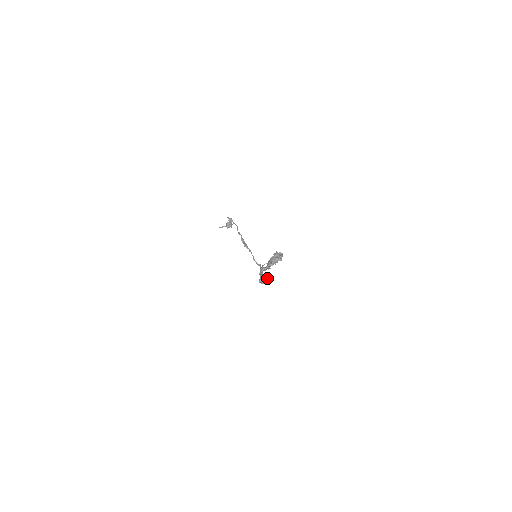
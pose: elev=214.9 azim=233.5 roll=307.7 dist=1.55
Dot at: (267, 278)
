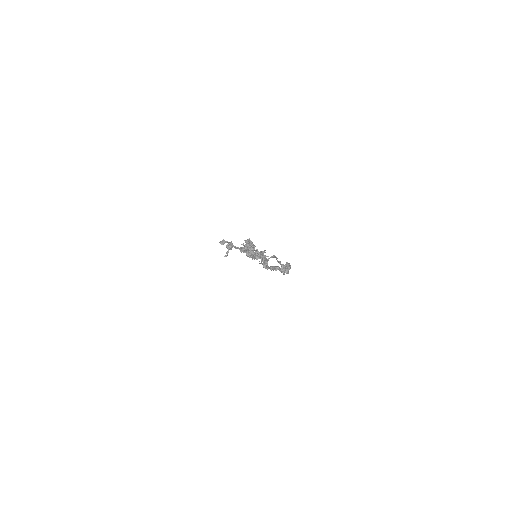
Dot at: (285, 264)
